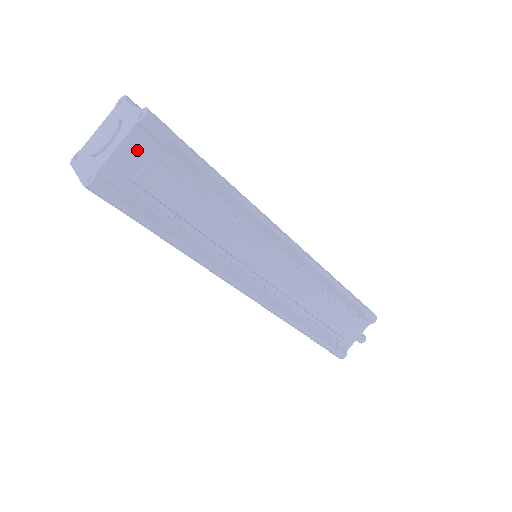
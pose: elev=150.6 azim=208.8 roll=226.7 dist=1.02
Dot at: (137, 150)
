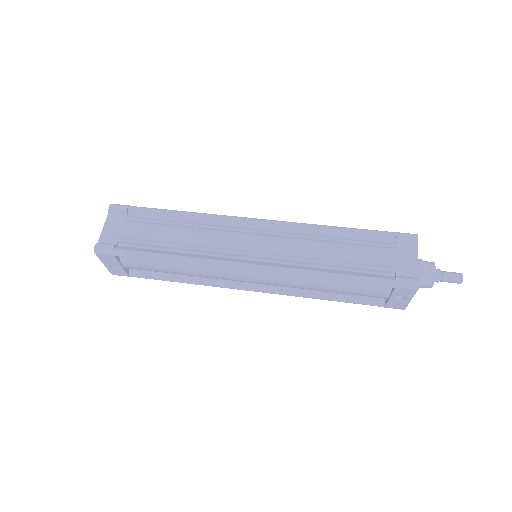
Dot at: (115, 223)
